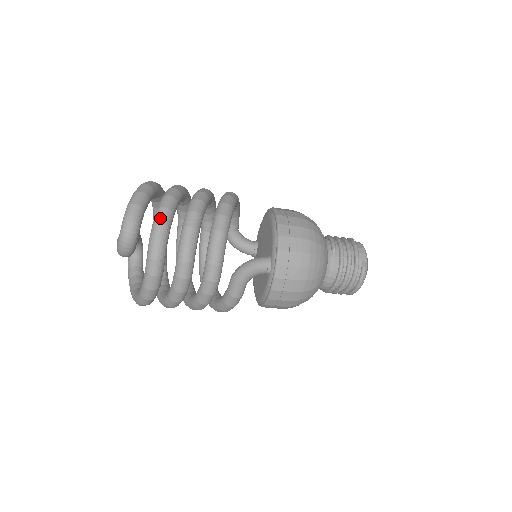
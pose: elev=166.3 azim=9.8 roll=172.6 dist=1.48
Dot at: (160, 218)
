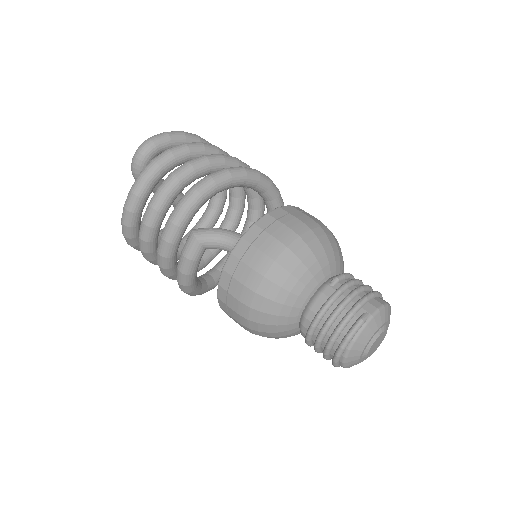
Dot at: (173, 147)
